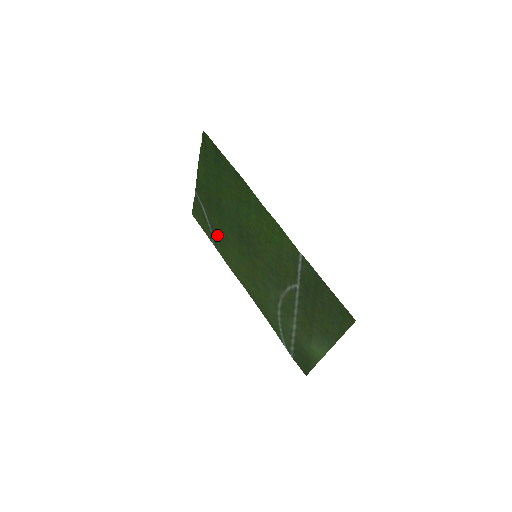
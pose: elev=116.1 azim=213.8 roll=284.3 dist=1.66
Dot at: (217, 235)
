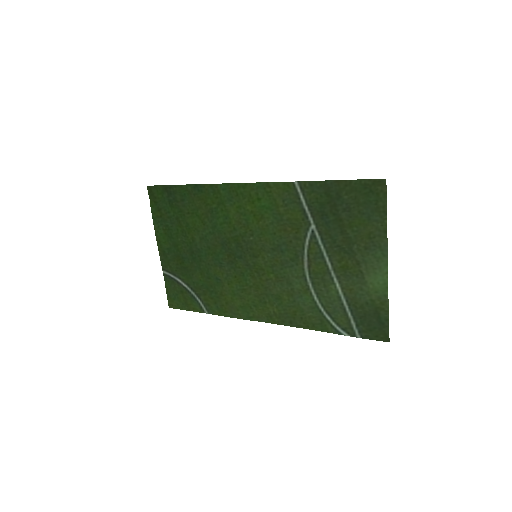
Dot at: (206, 293)
